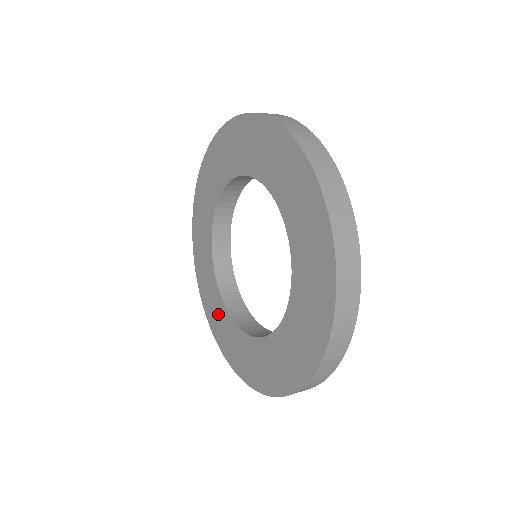
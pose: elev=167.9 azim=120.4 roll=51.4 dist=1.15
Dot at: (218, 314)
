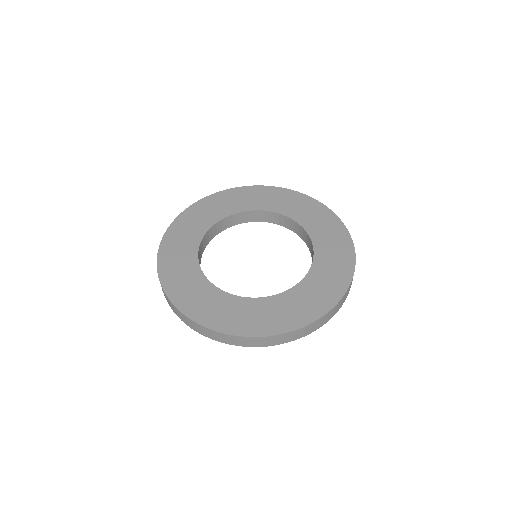
Dot at: (231, 310)
